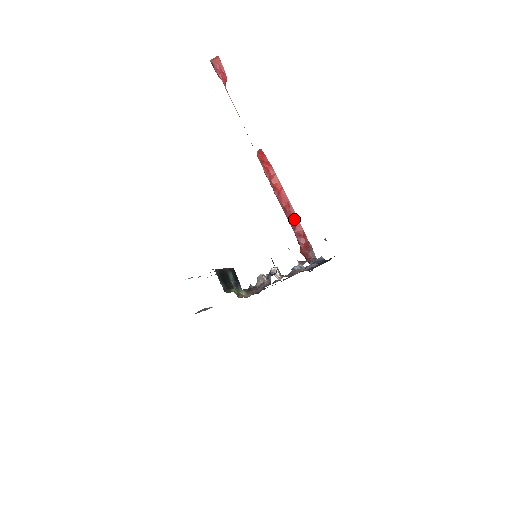
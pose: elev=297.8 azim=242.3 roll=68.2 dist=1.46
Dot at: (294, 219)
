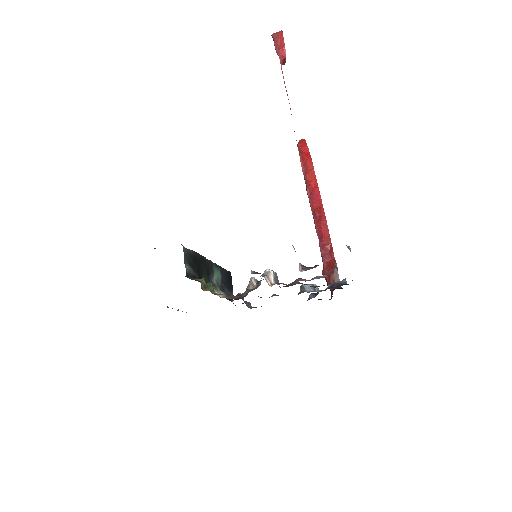
Dot at: (323, 227)
